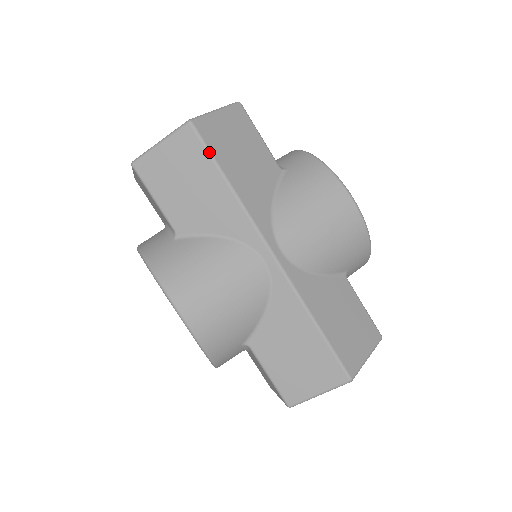
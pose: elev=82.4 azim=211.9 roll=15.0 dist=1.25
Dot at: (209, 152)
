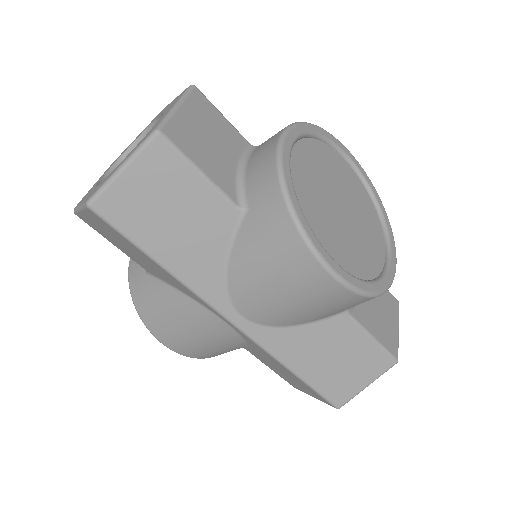
Dot at: (123, 236)
